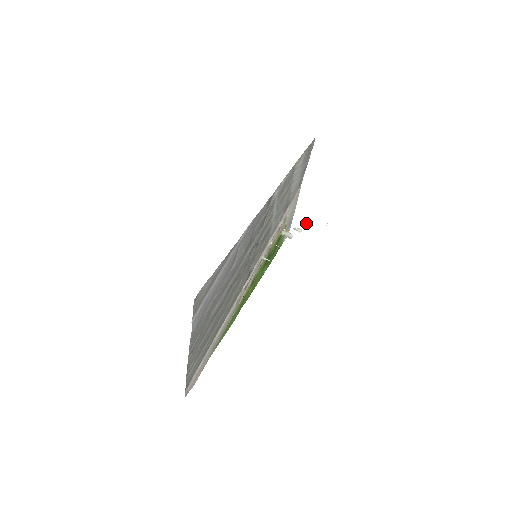
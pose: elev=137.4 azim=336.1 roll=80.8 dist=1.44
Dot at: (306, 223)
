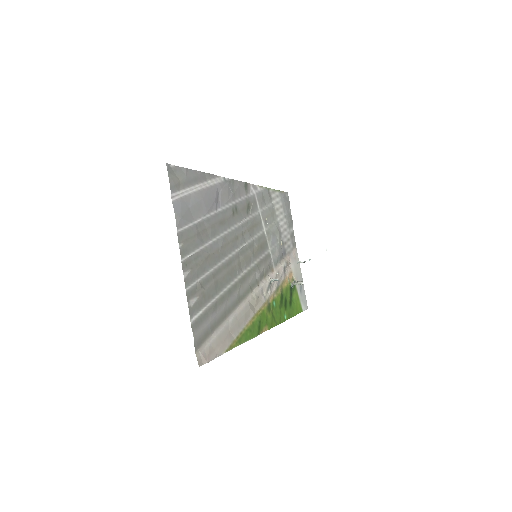
Dot at: (309, 259)
